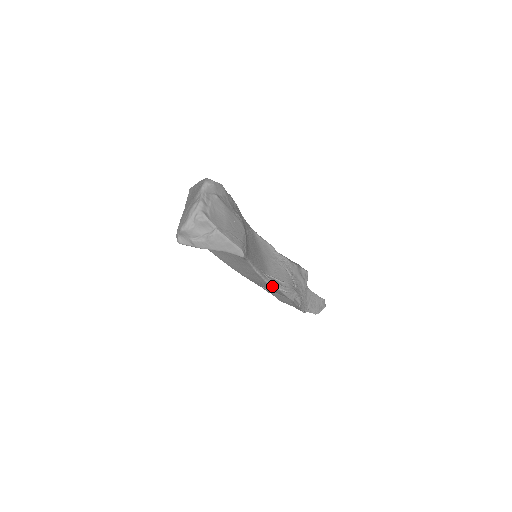
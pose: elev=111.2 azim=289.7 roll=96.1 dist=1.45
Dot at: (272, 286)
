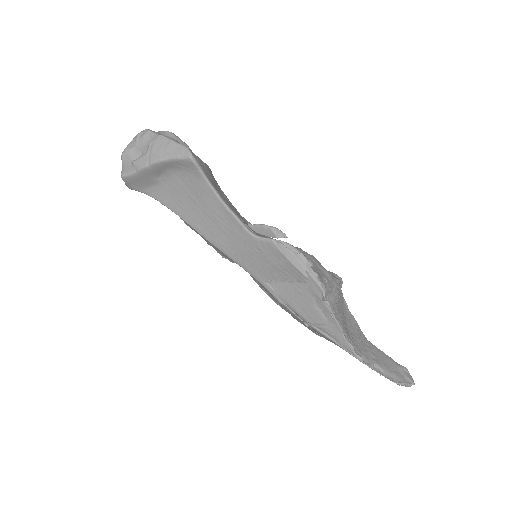
Dot at: (260, 239)
